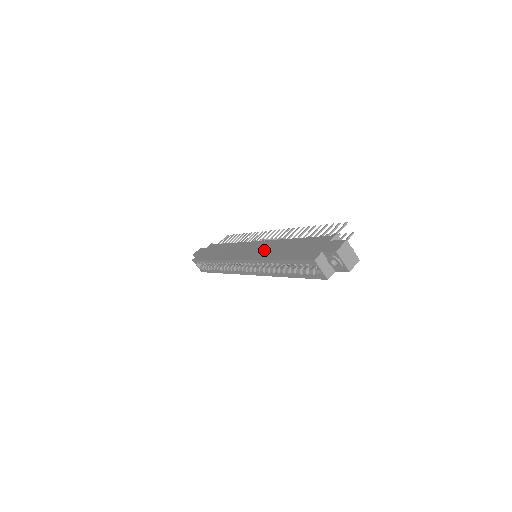
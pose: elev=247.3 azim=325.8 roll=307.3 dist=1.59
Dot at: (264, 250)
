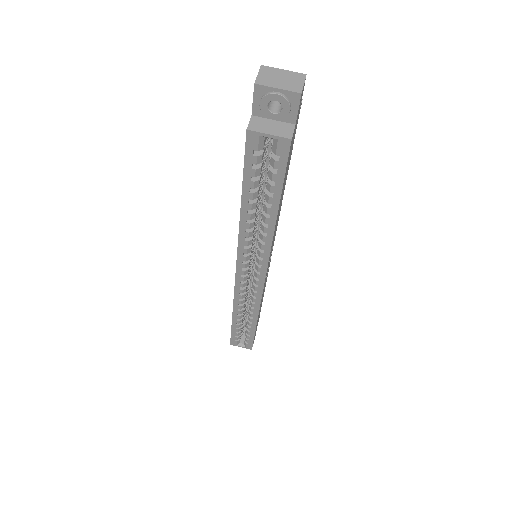
Dot at: occluded
